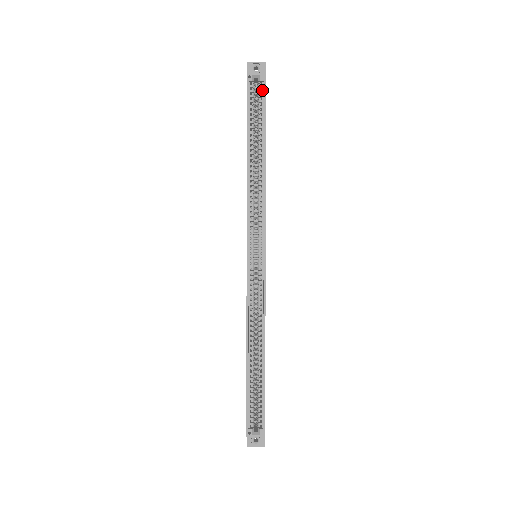
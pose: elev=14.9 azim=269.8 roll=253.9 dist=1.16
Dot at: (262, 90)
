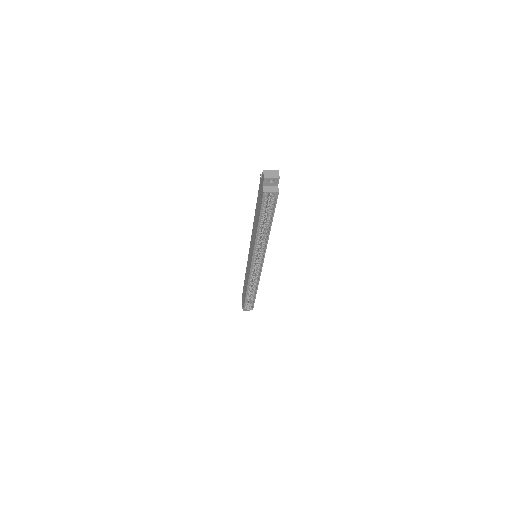
Dot at: (274, 199)
